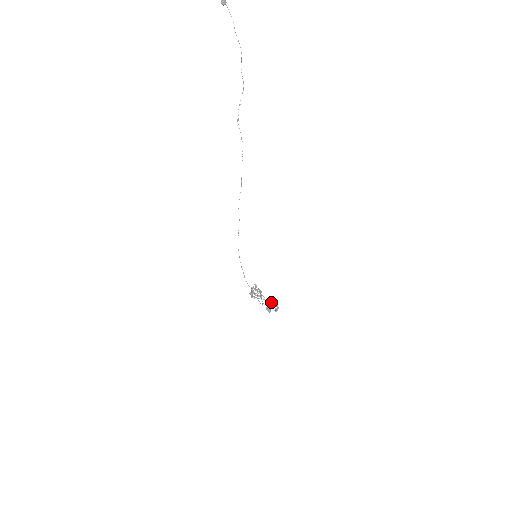
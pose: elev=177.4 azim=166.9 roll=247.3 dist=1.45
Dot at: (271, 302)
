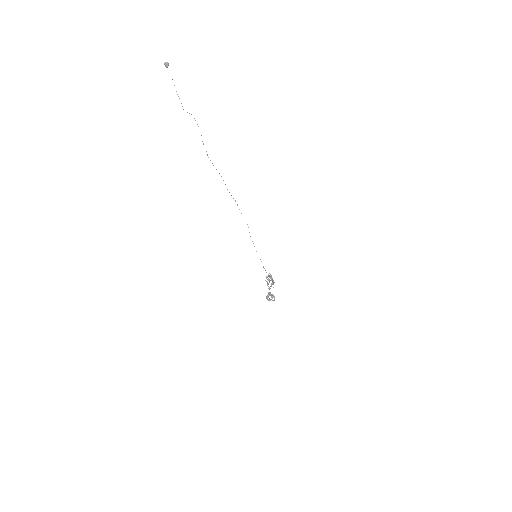
Dot at: (268, 294)
